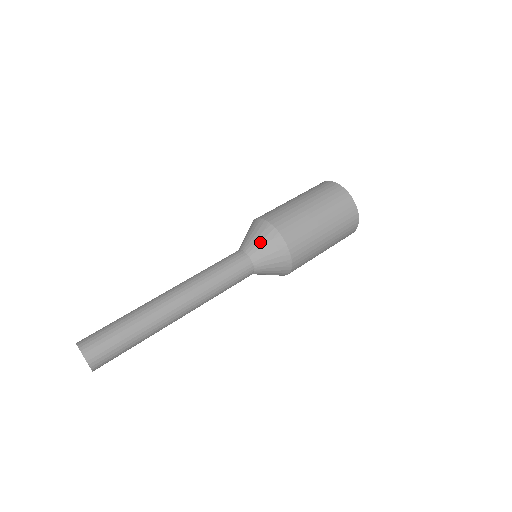
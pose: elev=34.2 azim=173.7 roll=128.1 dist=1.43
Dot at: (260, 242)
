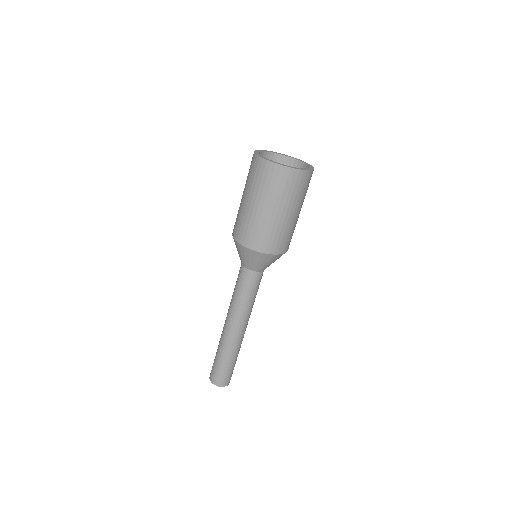
Dot at: (253, 262)
